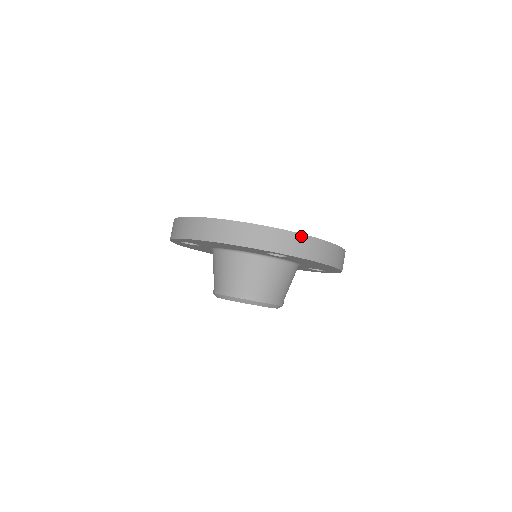
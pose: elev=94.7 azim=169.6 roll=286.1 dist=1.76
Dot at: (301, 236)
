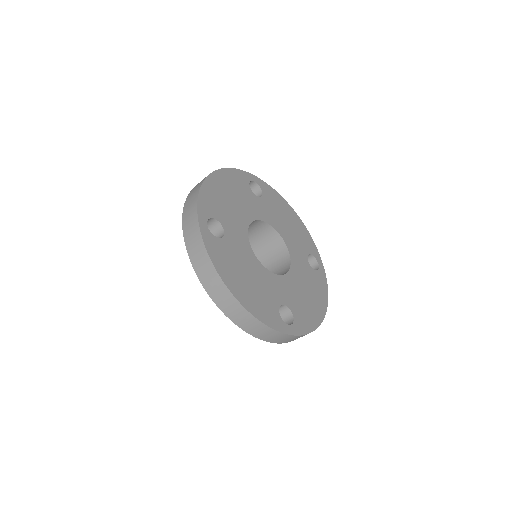
Dot at: (298, 336)
